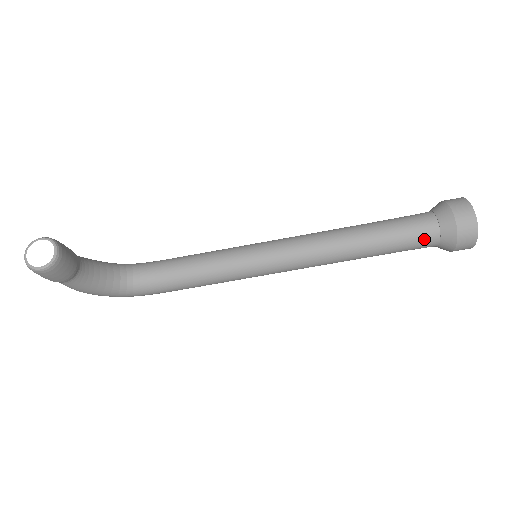
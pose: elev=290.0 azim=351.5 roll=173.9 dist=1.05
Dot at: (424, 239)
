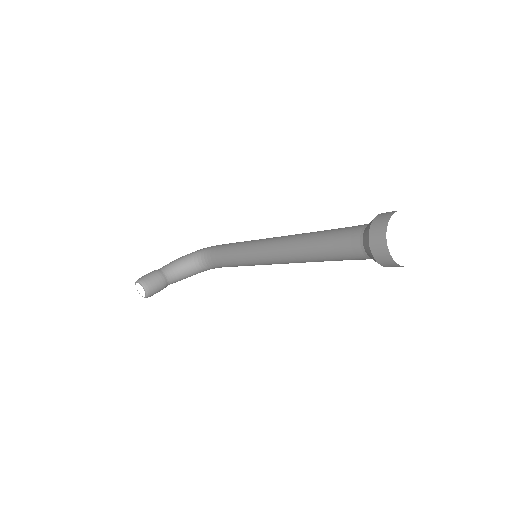
Dot at: (360, 259)
